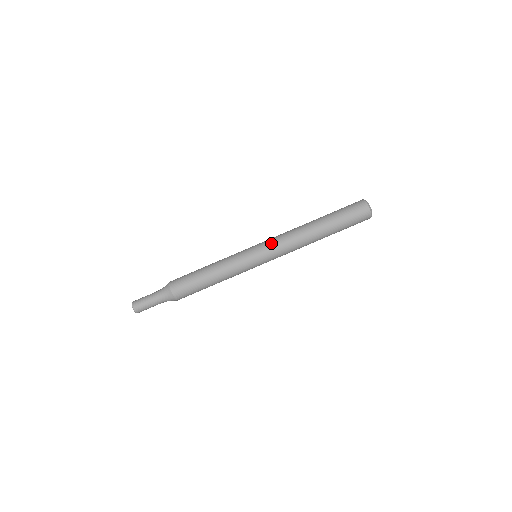
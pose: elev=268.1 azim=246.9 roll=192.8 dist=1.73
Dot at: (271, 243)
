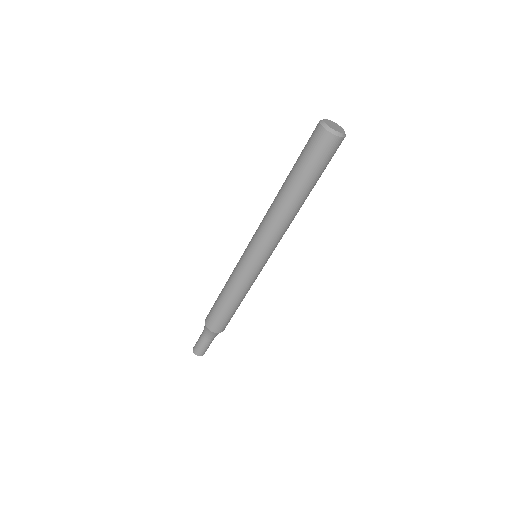
Dot at: (255, 238)
